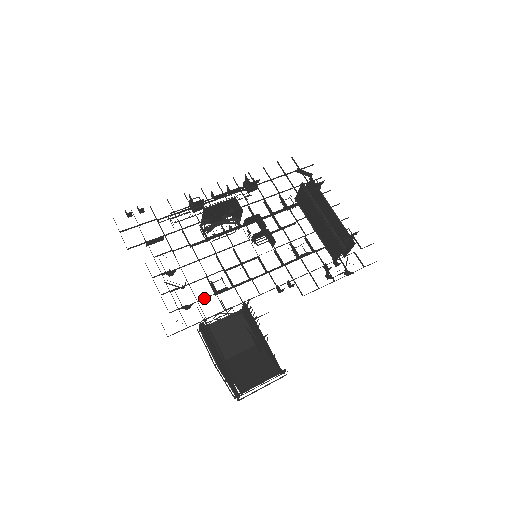
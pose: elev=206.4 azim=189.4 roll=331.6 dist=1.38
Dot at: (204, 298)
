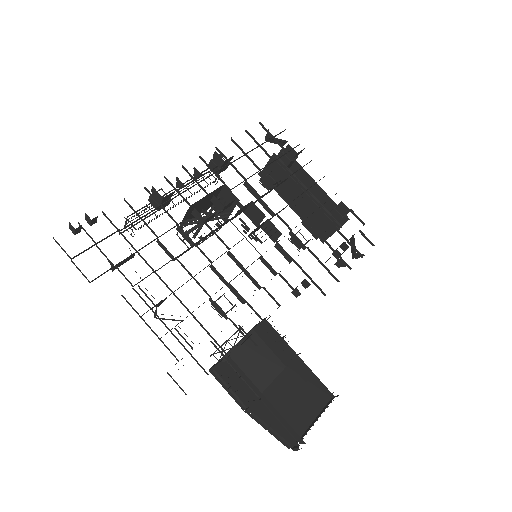
Dot at: occluded
